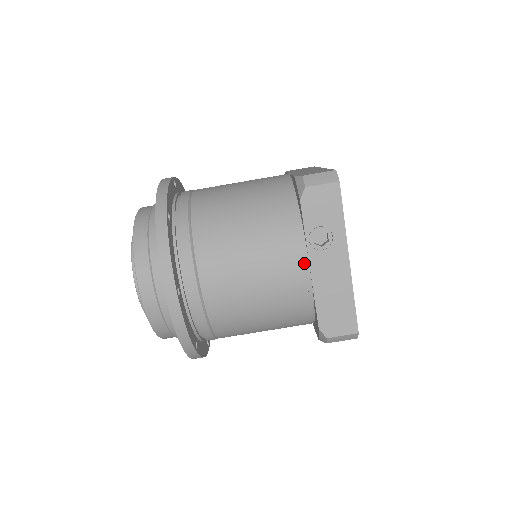
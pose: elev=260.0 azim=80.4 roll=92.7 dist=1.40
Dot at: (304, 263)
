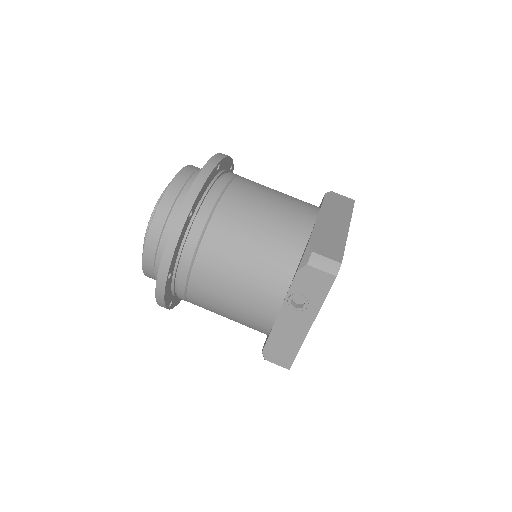
Dot at: (275, 309)
